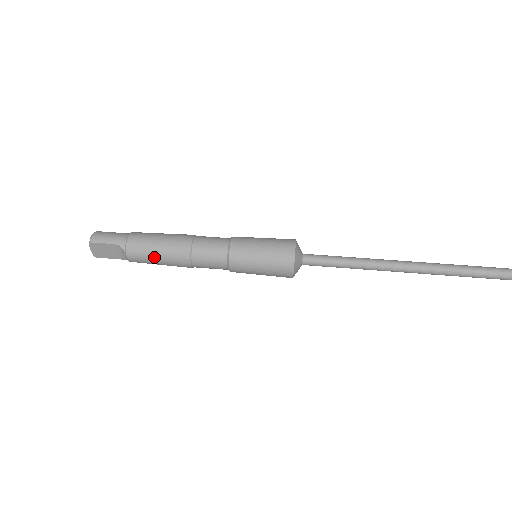
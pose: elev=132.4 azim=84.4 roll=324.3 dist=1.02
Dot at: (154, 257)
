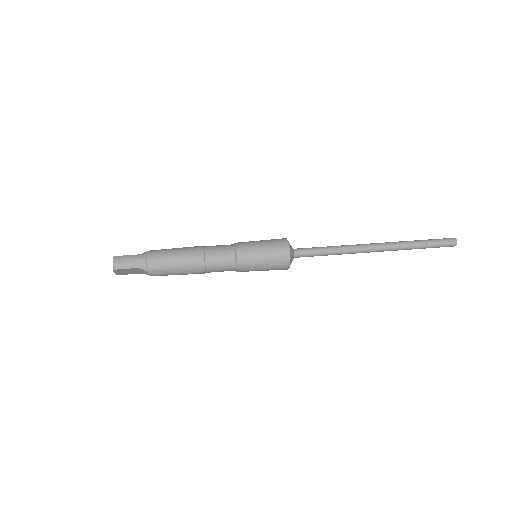
Dot at: (173, 273)
